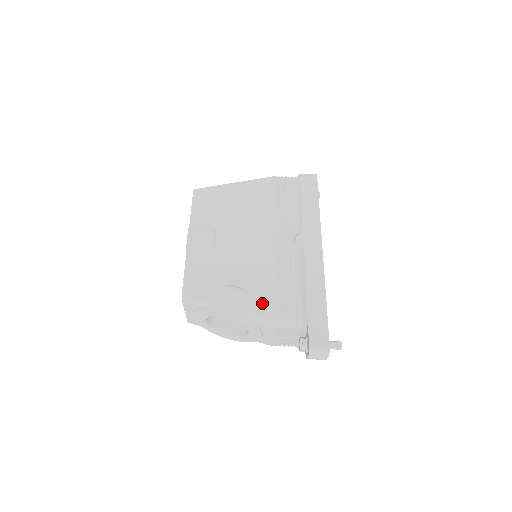
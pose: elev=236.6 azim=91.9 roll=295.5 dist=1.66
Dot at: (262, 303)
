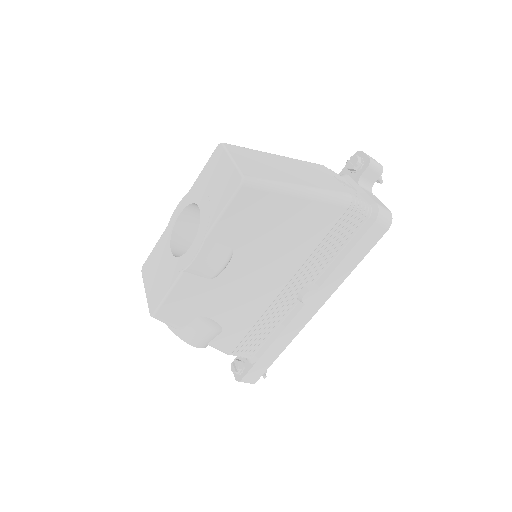
Dot at: (228, 340)
